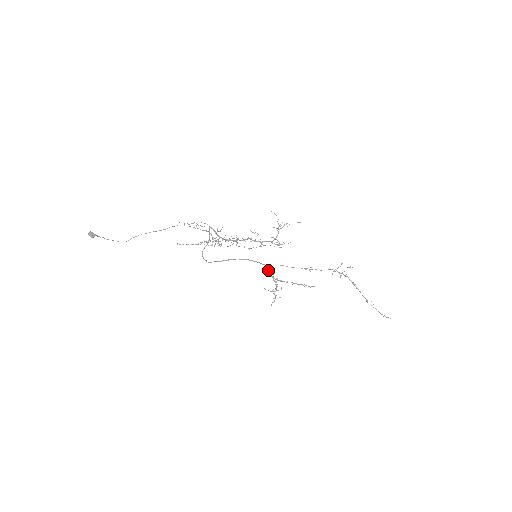
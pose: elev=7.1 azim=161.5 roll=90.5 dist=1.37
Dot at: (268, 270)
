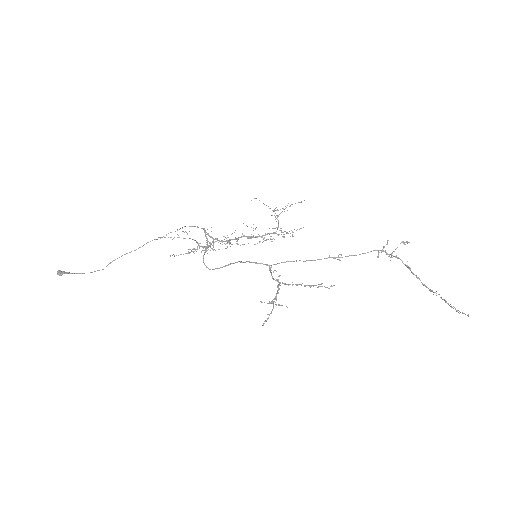
Dot at: (273, 272)
